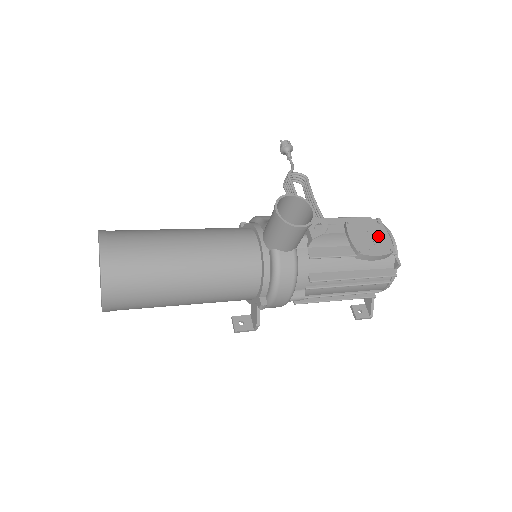
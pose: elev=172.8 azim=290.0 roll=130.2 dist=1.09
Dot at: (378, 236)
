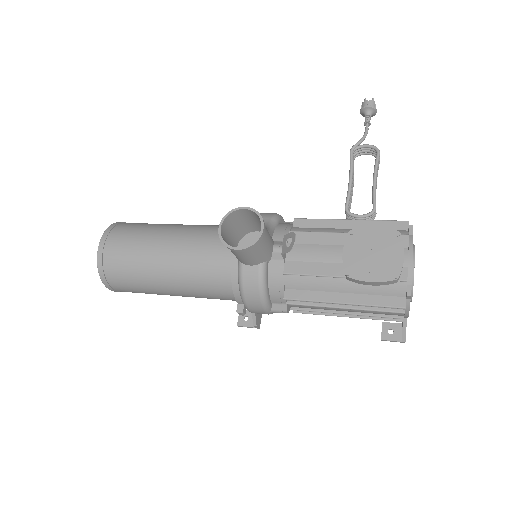
Dot at: (386, 254)
